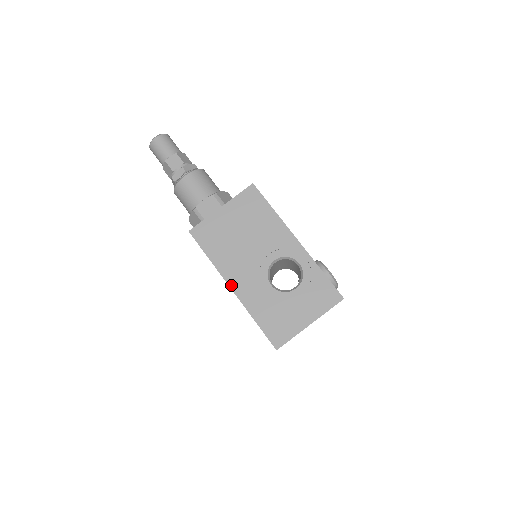
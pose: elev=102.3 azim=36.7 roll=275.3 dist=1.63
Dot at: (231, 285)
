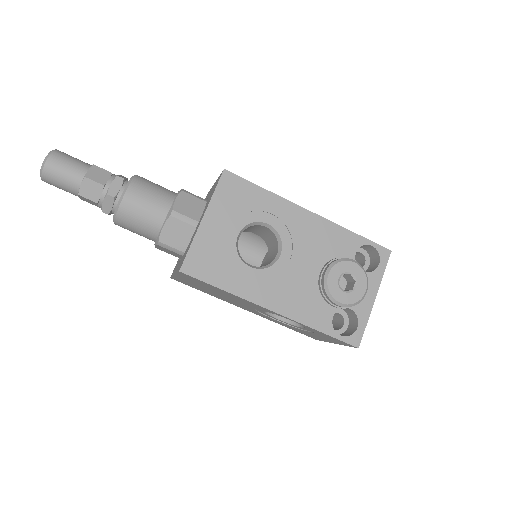
Dot at: occluded
